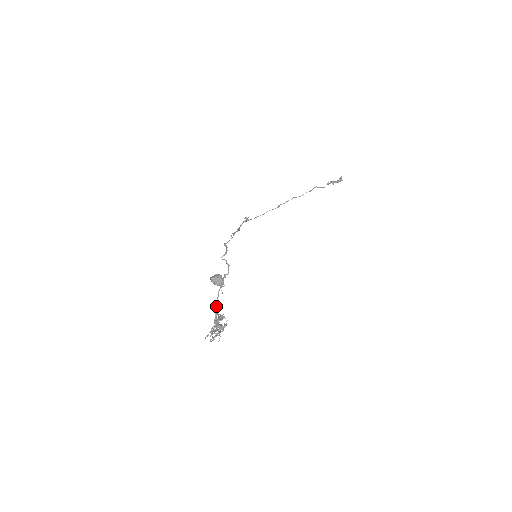
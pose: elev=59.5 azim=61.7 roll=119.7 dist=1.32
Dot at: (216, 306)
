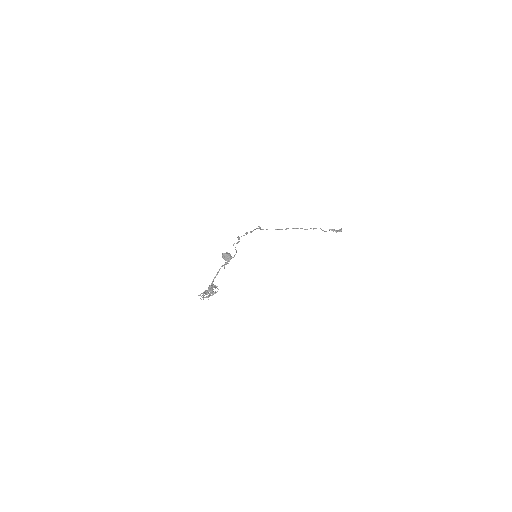
Dot at: (215, 276)
